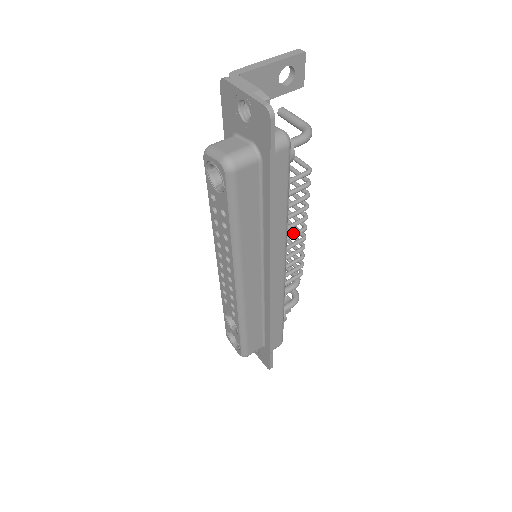
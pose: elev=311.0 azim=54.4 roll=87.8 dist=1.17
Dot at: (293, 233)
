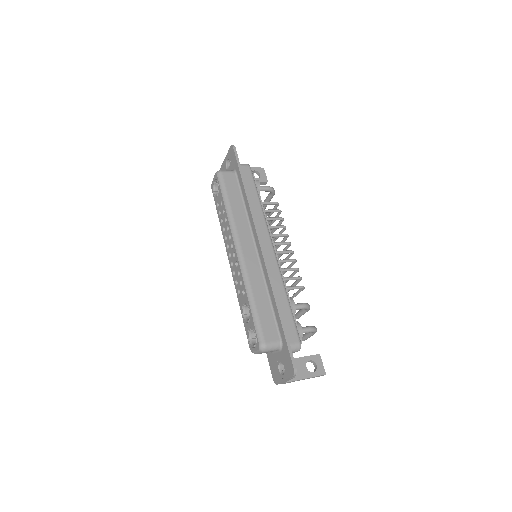
Dot at: (280, 242)
